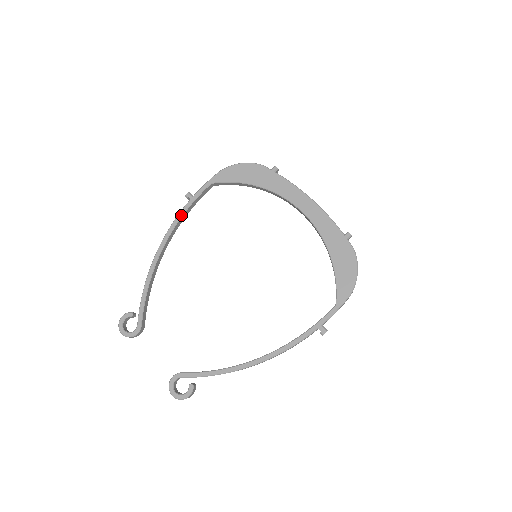
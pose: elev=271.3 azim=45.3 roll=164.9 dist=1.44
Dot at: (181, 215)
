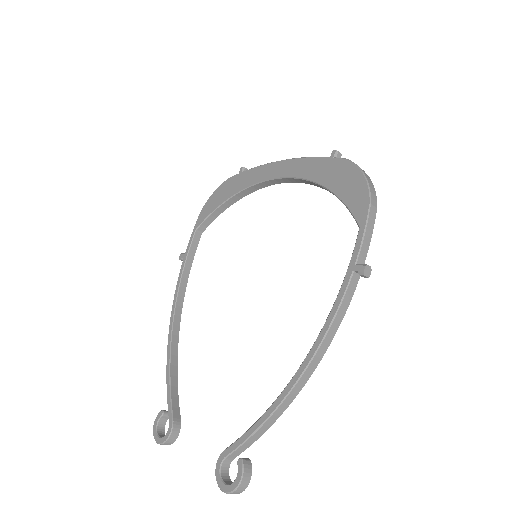
Dot at: (180, 278)
